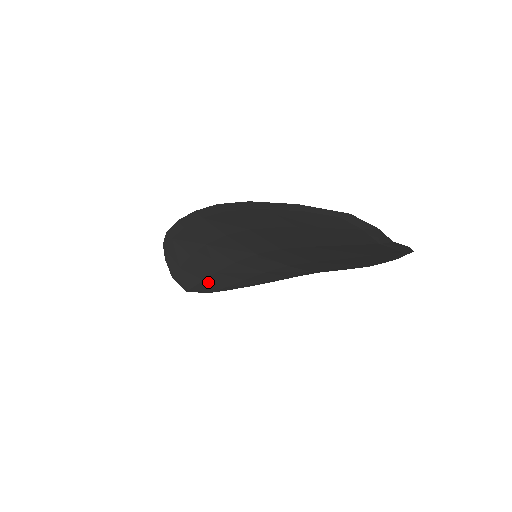
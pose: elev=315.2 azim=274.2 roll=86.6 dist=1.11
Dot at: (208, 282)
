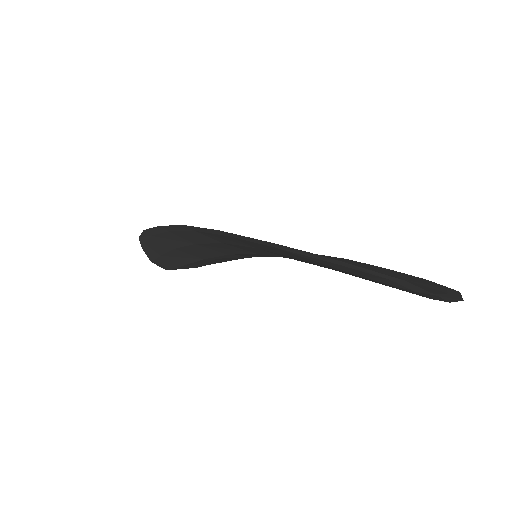
Dot at: (193, 264)
